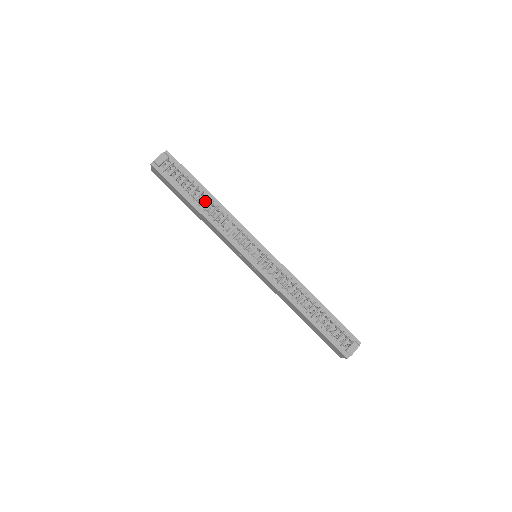
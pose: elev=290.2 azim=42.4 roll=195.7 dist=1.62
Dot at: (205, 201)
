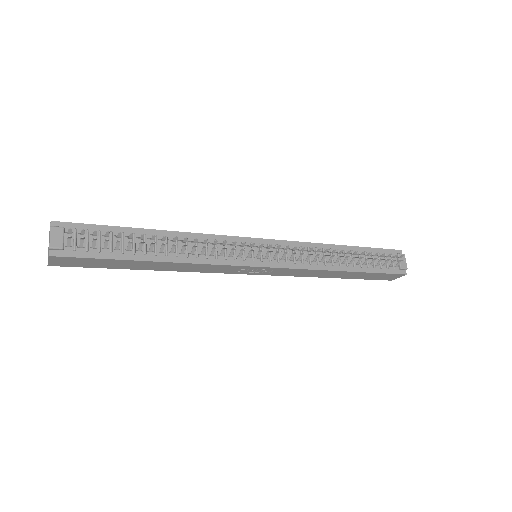
Dot at: (157, 244)
